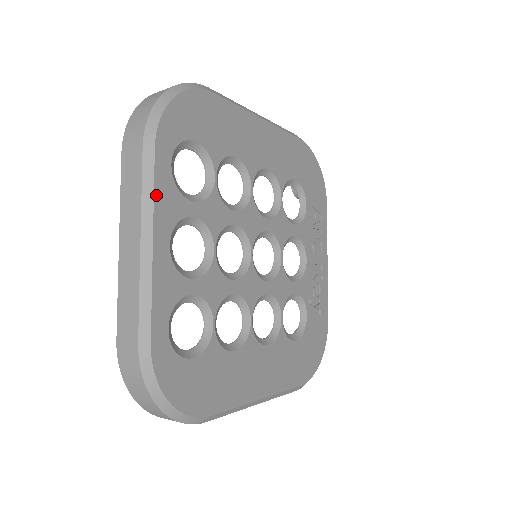
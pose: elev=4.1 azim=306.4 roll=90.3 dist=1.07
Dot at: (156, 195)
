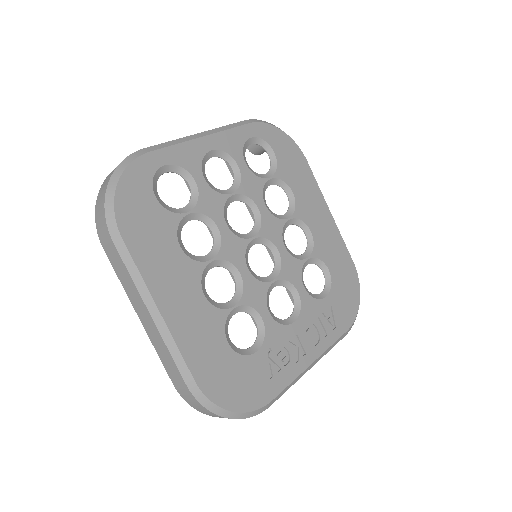
Dot at: (229, 131)
